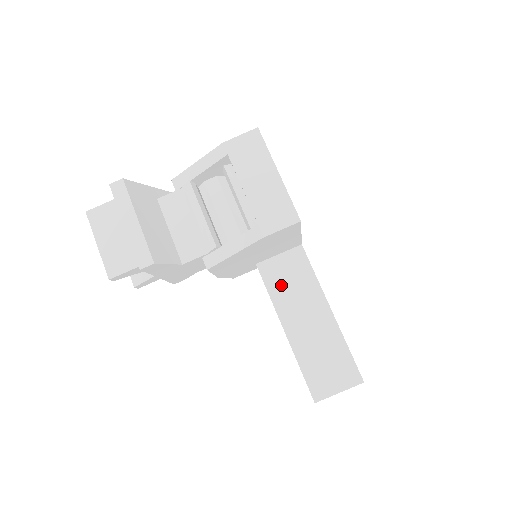
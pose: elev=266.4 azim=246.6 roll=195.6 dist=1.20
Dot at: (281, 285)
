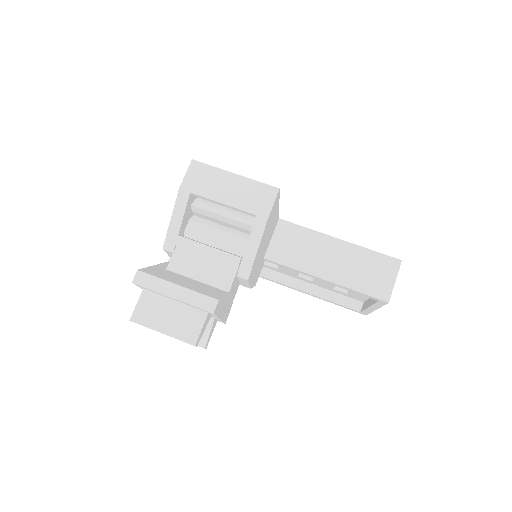
Dot at: (293, 255)
